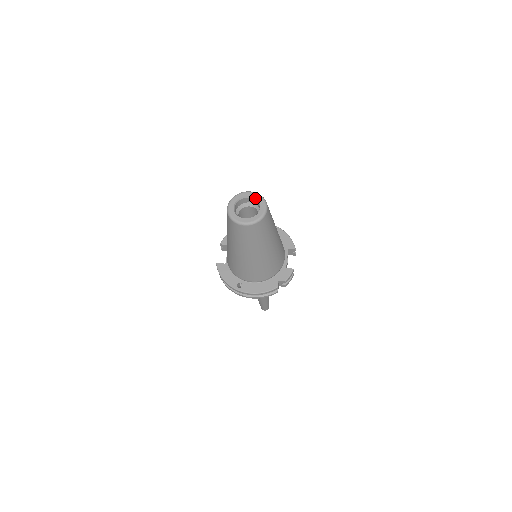
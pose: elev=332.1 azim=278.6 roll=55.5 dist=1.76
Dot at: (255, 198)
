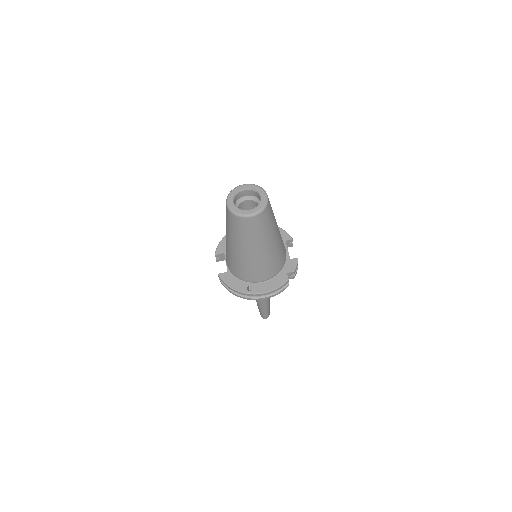
Dot at: (252, 189)
